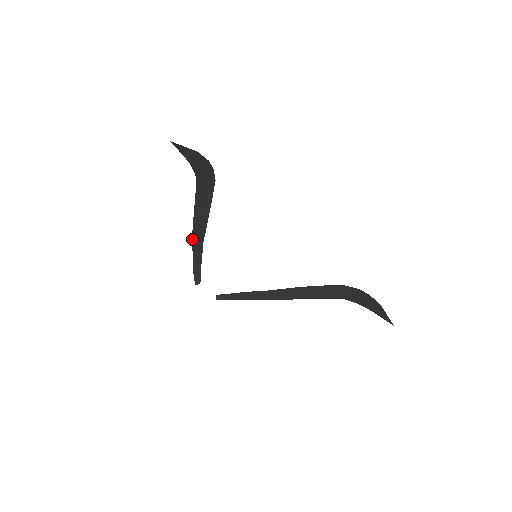
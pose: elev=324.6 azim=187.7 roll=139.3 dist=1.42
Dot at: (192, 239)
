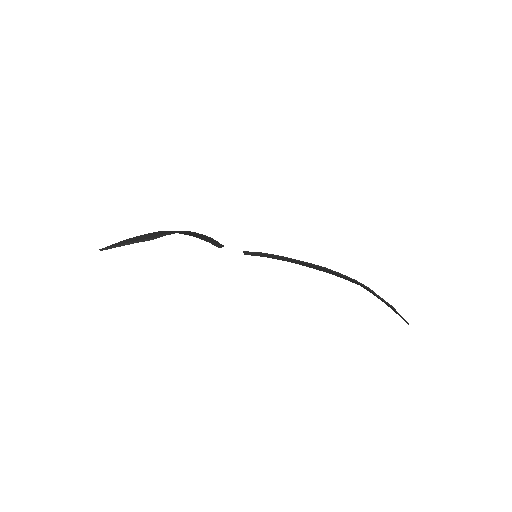
Dot at: occluded
